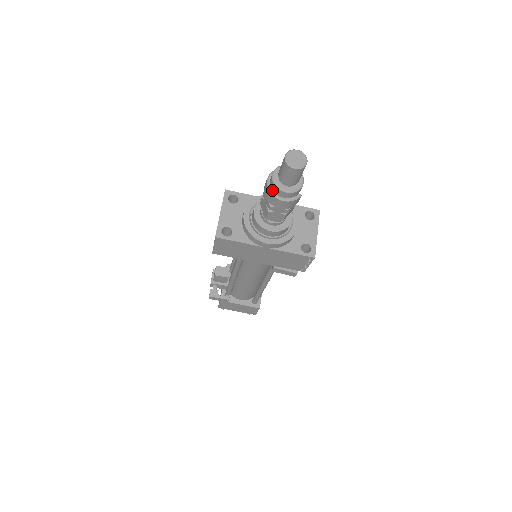
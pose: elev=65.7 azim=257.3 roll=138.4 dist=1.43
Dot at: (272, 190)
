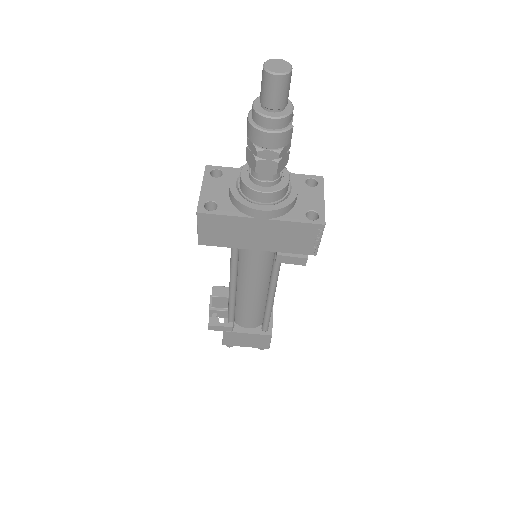
Dot at: (255, 123)
